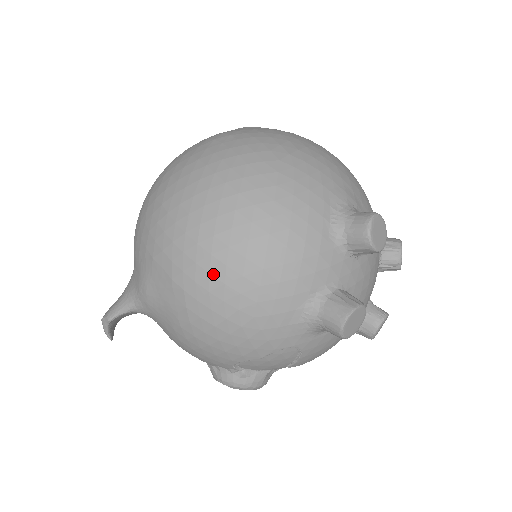
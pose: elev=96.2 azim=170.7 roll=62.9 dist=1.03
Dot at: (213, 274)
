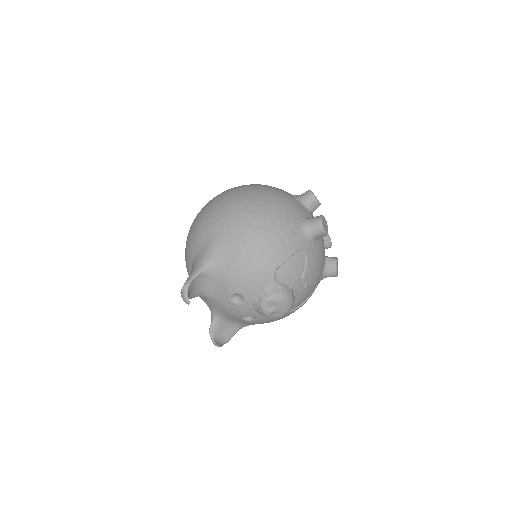
Dot at: (253, 213)
